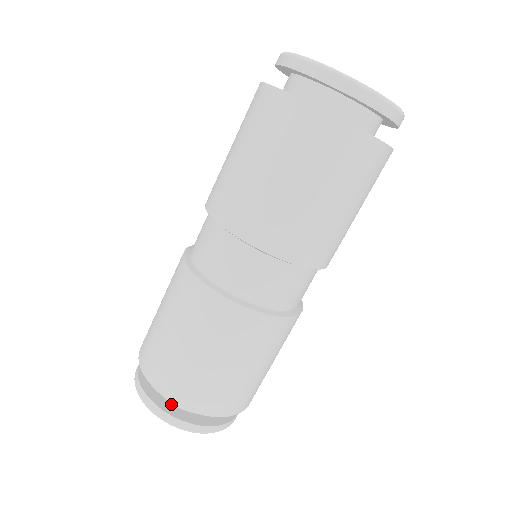
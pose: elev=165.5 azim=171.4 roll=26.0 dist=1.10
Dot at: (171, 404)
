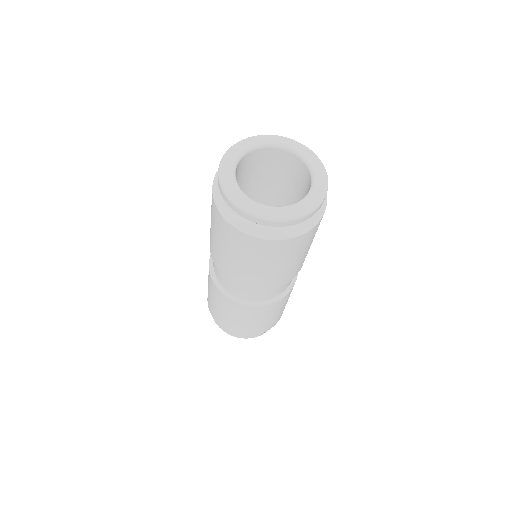
Dot at: occluded
